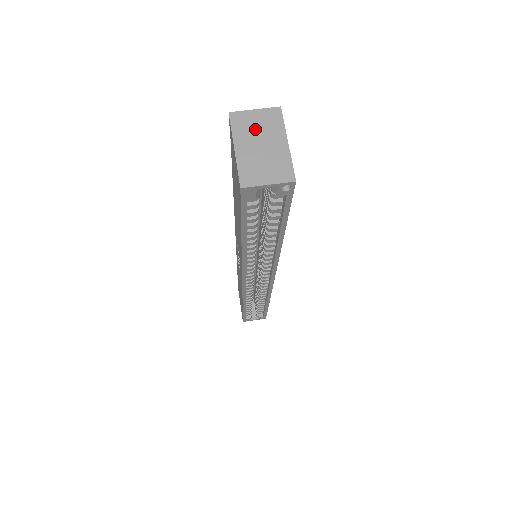
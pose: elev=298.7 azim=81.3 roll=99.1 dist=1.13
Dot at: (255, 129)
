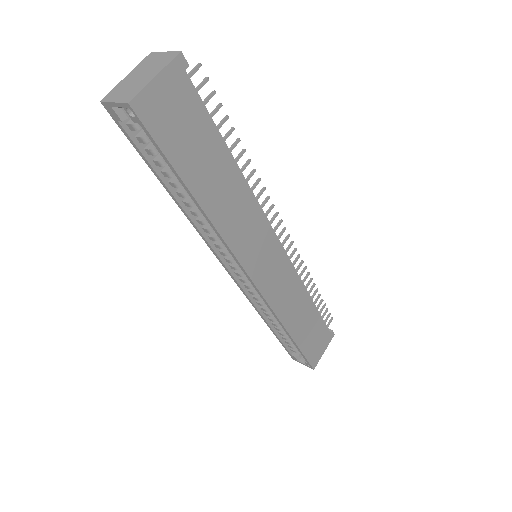
Dot at: (150, 65)
